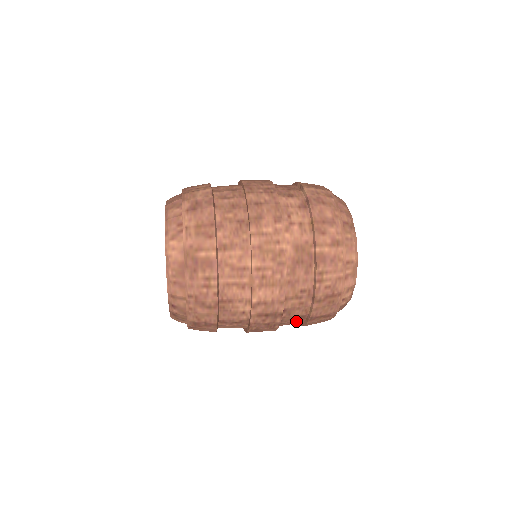
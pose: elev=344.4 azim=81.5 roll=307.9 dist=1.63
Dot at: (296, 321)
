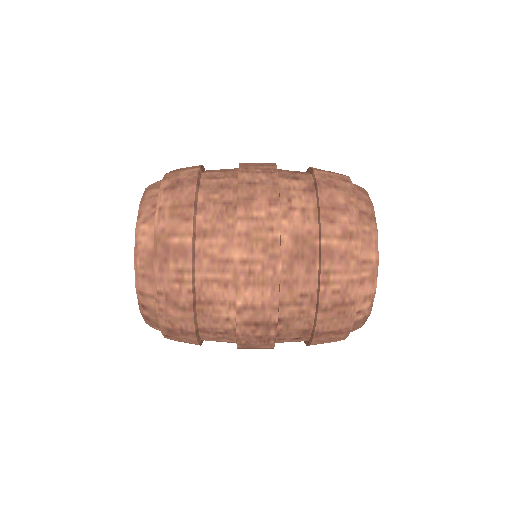
Dot at: (298, 337)
